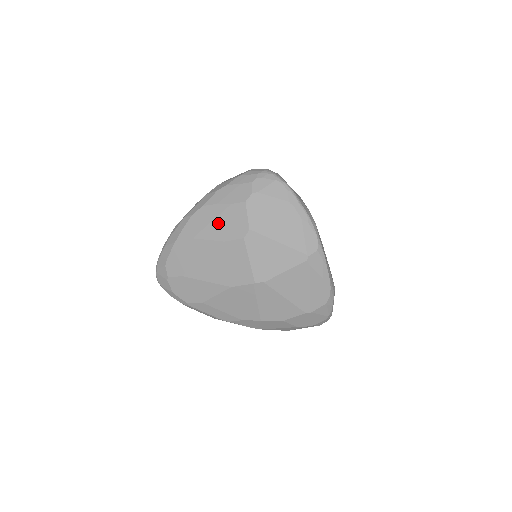
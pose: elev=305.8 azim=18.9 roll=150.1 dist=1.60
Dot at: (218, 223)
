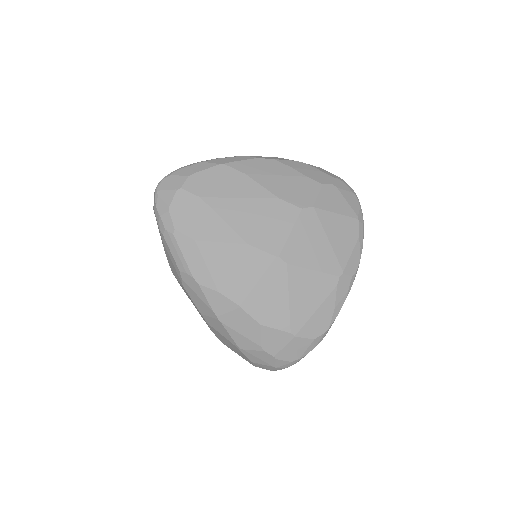
Dot at: (283, 181)
